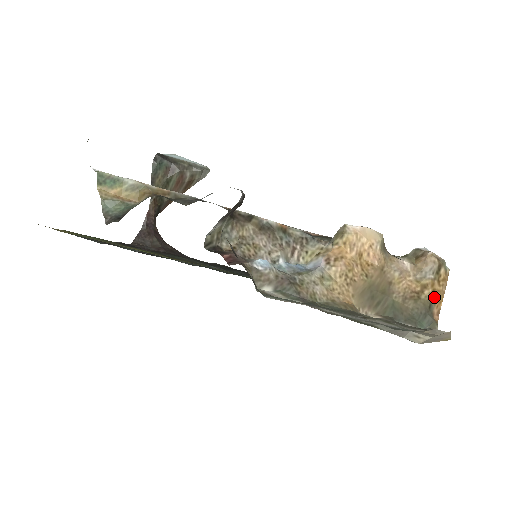
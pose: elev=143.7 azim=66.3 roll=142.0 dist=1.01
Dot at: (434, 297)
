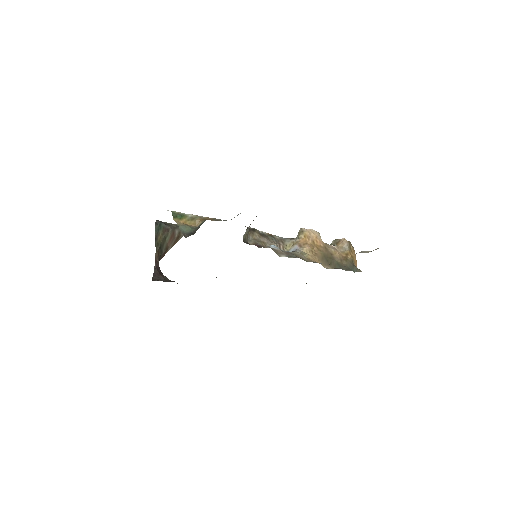
Dot at: (353, 259)
